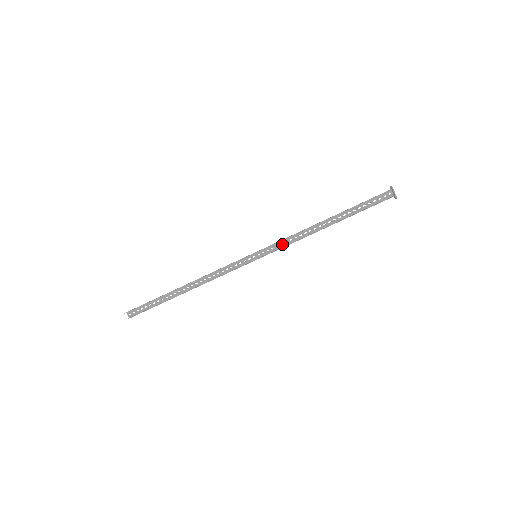
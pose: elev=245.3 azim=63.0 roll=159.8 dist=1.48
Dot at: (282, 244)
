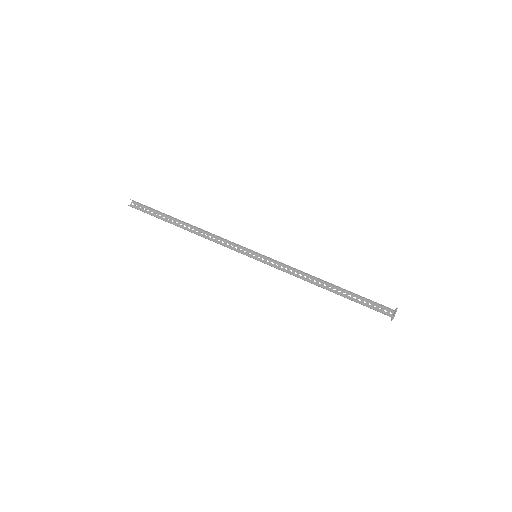
Dot at: occluded
